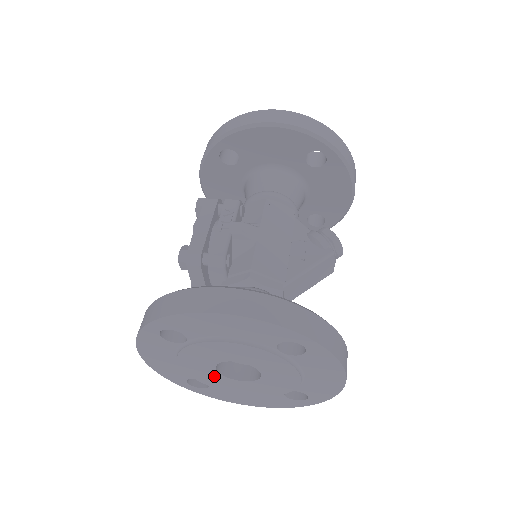
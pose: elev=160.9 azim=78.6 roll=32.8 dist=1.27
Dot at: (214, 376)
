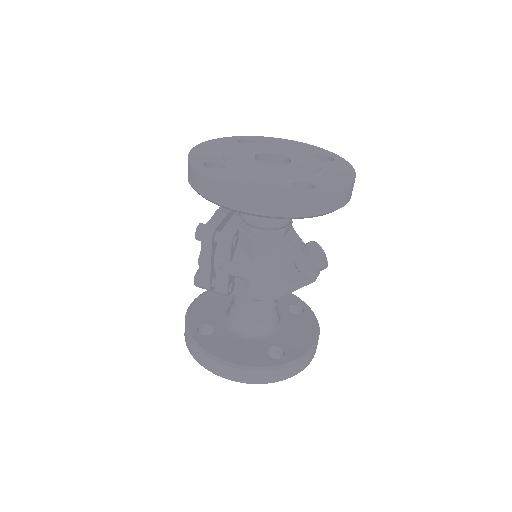
Dot at: occluded
